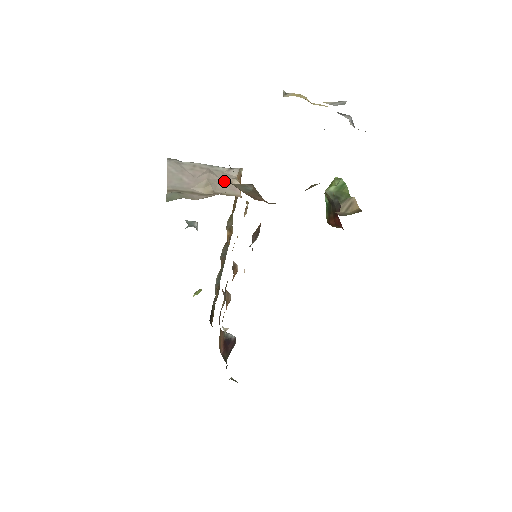
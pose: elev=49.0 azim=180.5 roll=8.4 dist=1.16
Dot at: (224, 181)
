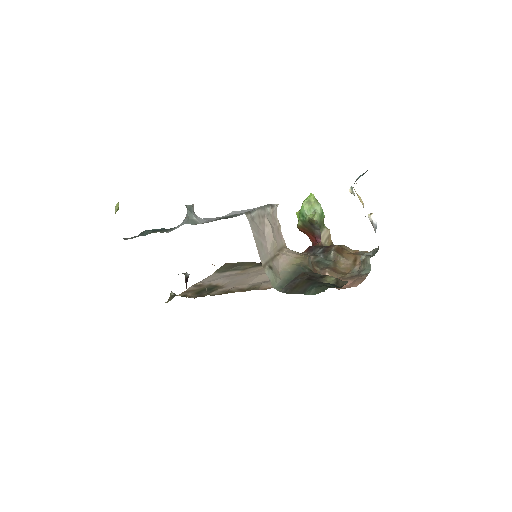
Dot at: (276, 230)
